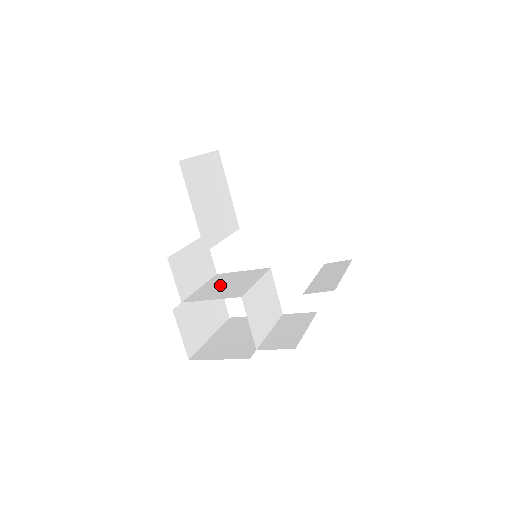
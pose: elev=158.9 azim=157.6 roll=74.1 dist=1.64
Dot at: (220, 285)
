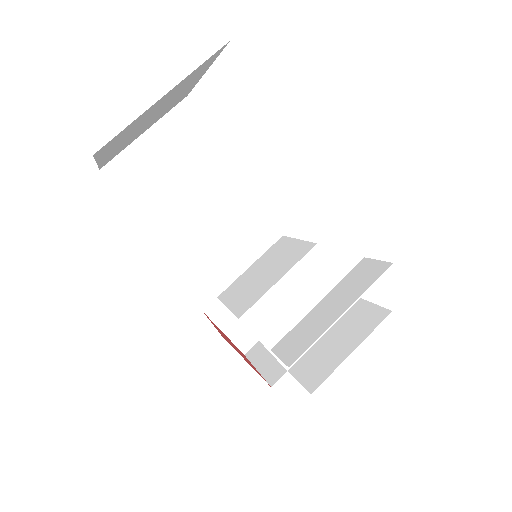
Dot at: (258, 271)
